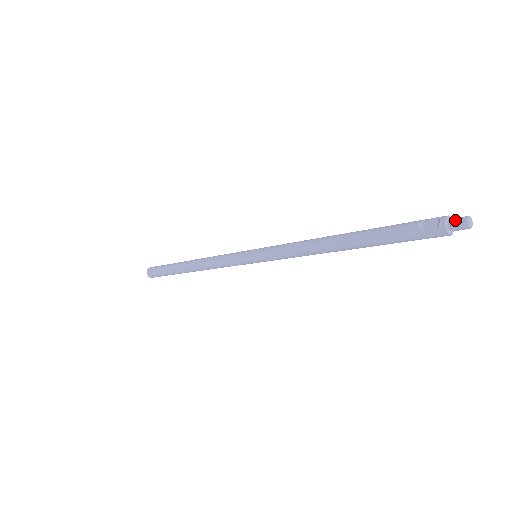
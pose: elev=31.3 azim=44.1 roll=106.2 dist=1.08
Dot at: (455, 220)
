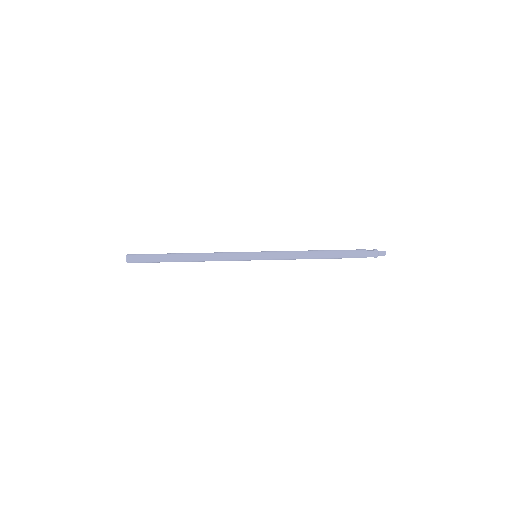
Dot at: occluded
